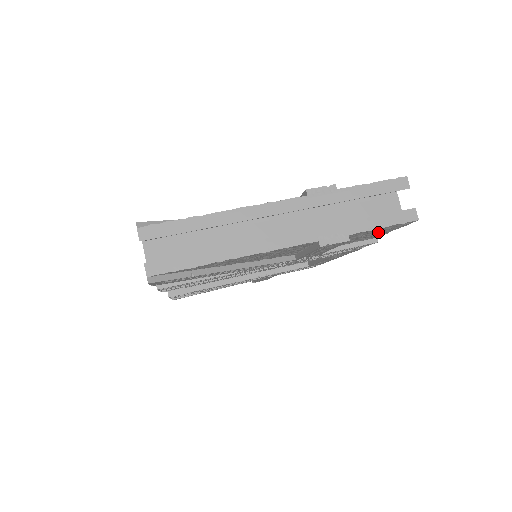
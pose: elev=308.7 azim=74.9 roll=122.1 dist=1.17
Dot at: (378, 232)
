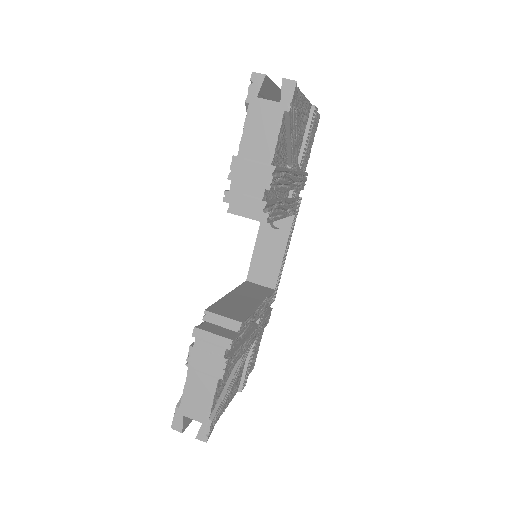
Dot at: (312, 135)
